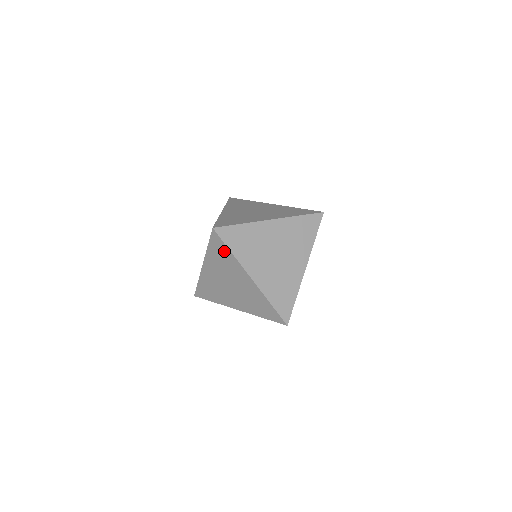
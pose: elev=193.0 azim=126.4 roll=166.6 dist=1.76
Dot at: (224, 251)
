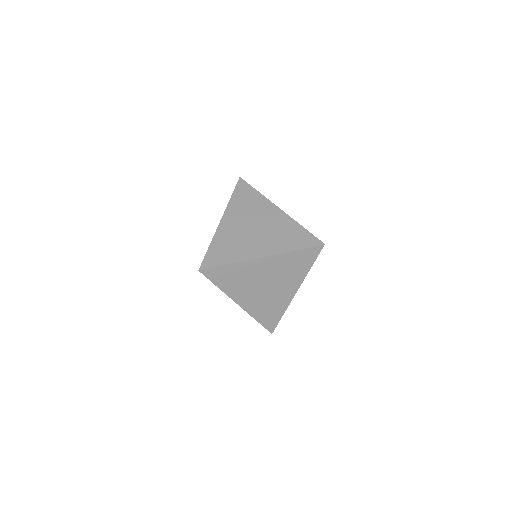
Dot at: occluded
